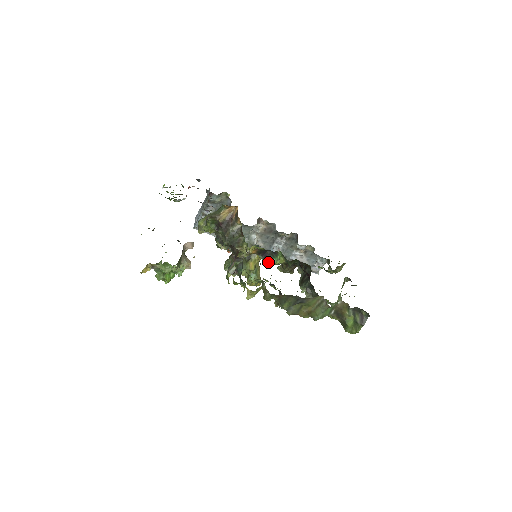
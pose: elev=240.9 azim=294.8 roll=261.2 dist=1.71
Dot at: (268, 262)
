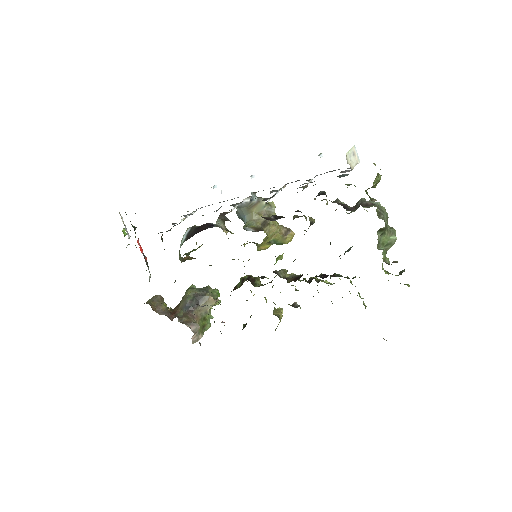
Dot at: occluded
